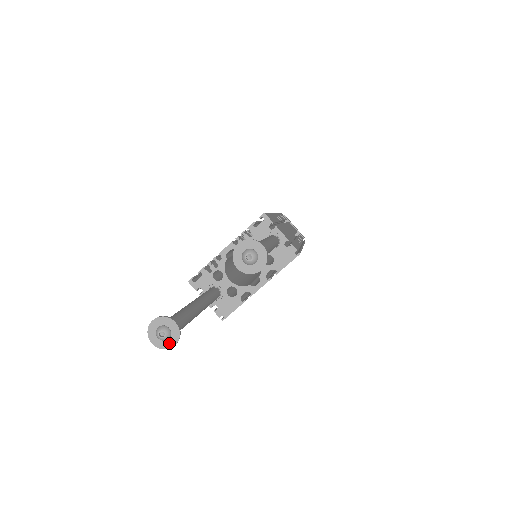
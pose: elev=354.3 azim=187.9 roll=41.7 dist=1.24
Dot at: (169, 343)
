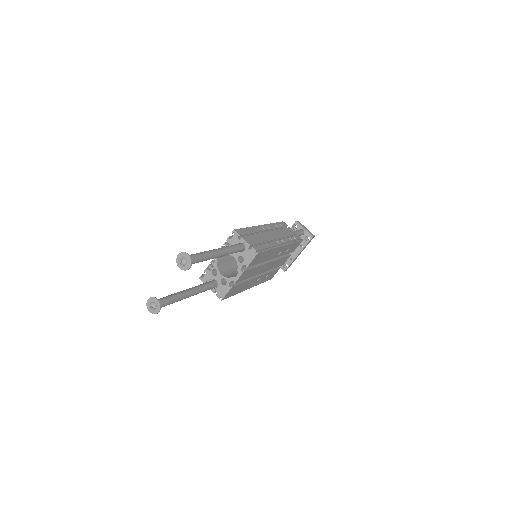
Dot at: (156, 311)
